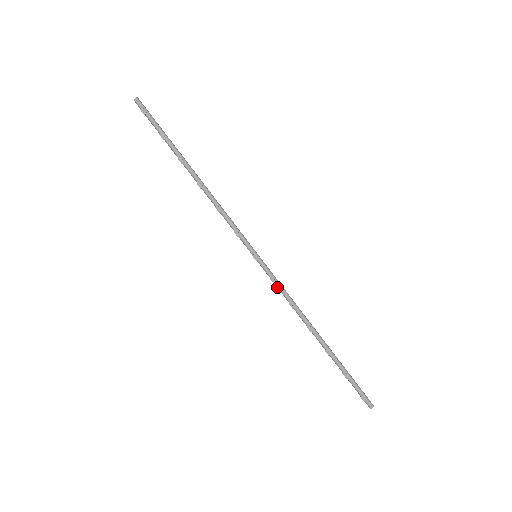
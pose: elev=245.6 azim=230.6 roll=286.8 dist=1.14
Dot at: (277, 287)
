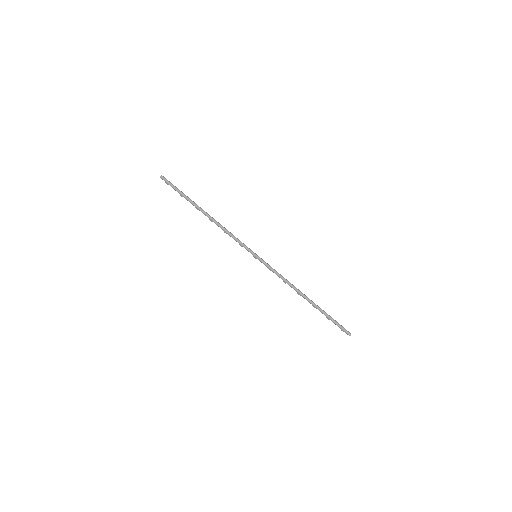
Dot at: (273, 272)
